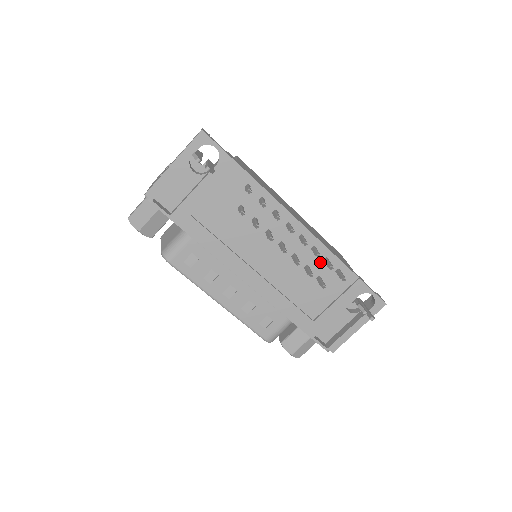
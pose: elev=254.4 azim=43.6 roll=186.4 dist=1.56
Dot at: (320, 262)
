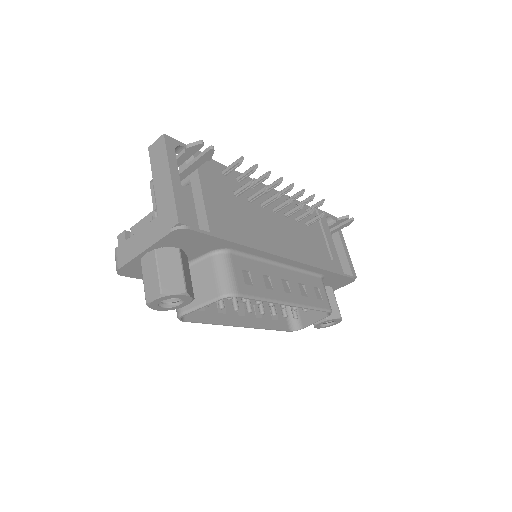
Dot at: occluded
